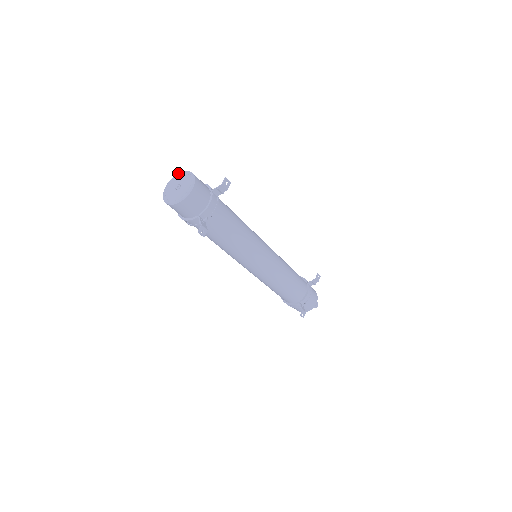
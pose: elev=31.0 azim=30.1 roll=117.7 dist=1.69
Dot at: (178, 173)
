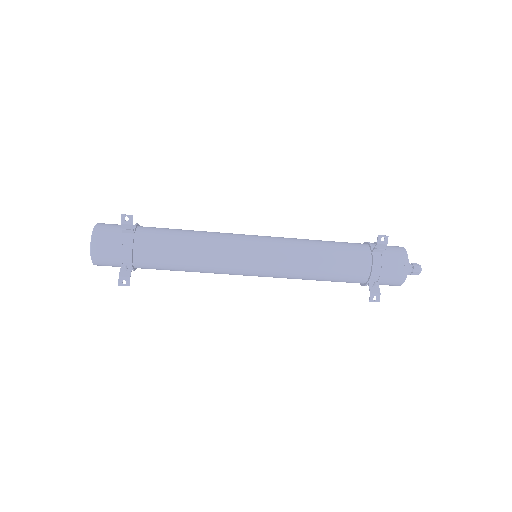
Dot at: occluded
